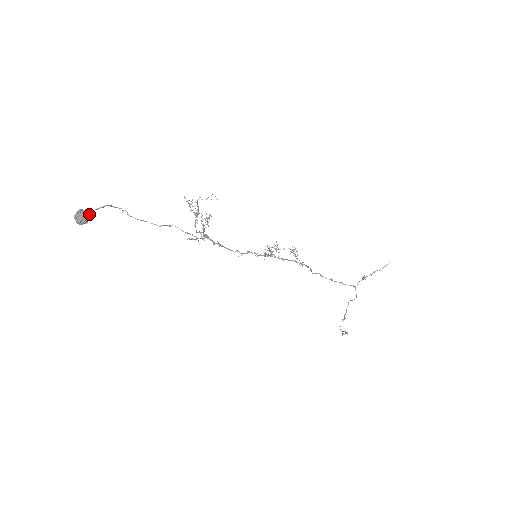
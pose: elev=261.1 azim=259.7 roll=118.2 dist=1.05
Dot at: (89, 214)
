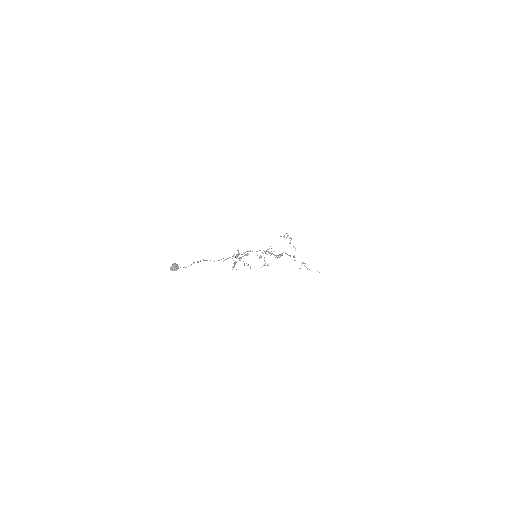
Dot at: occluded
